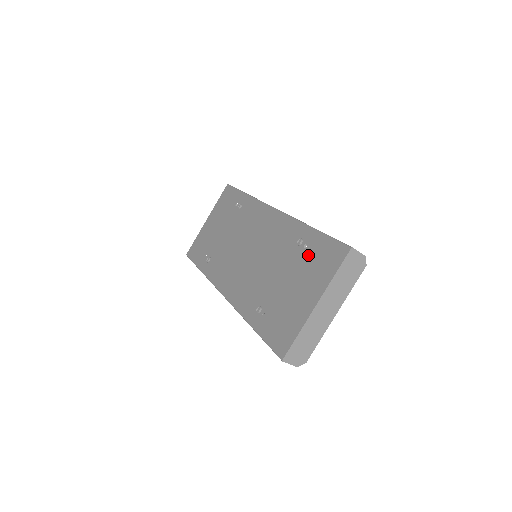
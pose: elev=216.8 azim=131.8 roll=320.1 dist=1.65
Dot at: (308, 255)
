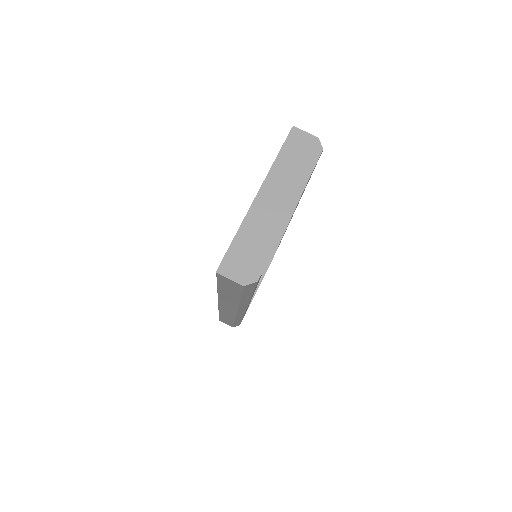
Dot at: occluded
